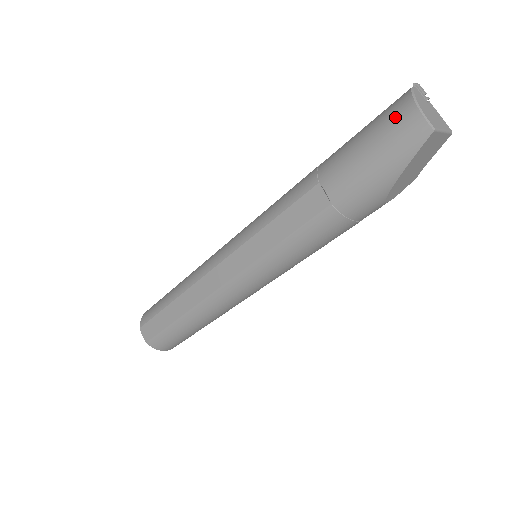
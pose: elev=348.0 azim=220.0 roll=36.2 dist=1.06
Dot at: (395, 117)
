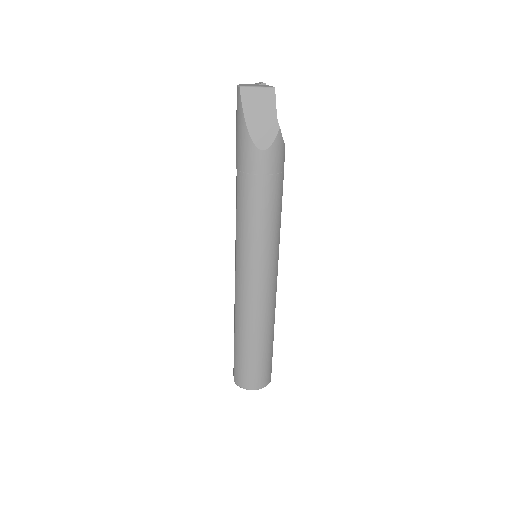
Dot at: occluded
